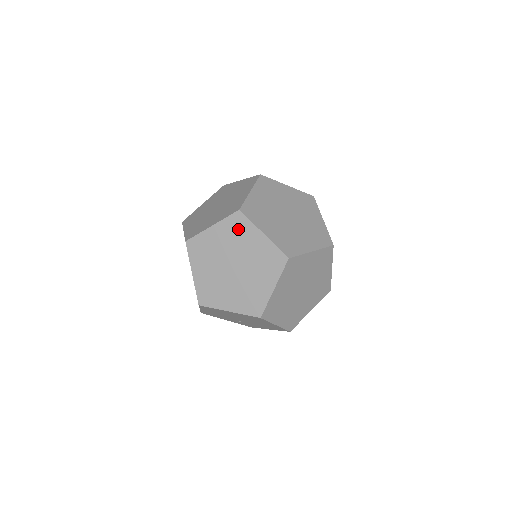
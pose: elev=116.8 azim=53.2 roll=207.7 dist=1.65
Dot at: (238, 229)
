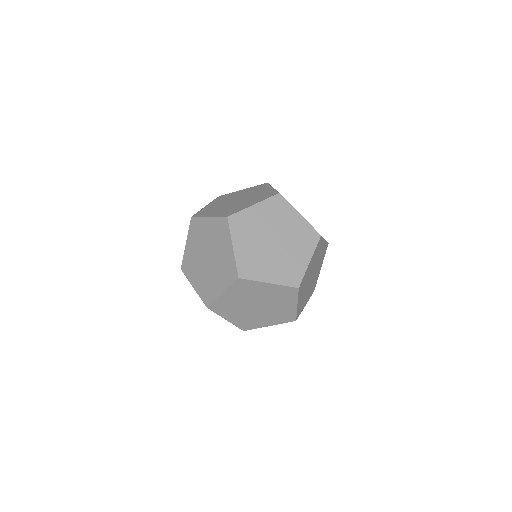
Dot at: (246, 288)
